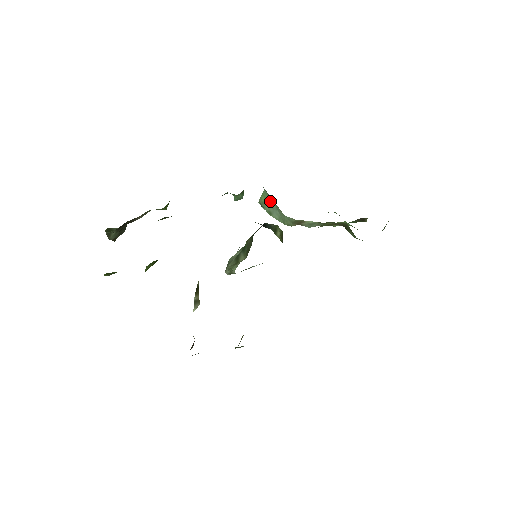
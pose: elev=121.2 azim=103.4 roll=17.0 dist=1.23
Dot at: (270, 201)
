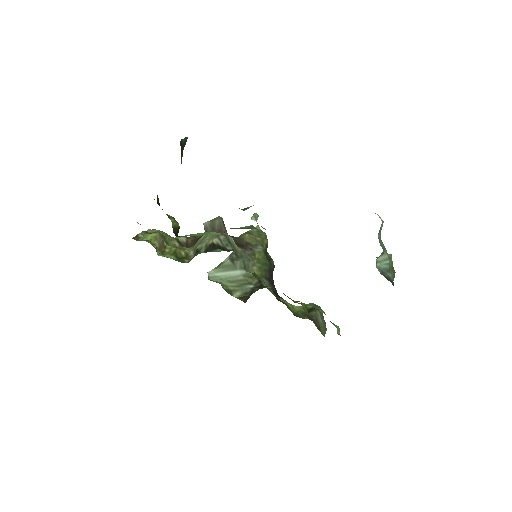
Dot at: occluded
